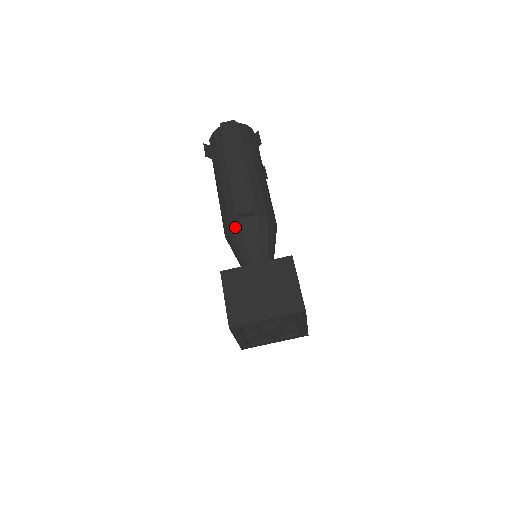
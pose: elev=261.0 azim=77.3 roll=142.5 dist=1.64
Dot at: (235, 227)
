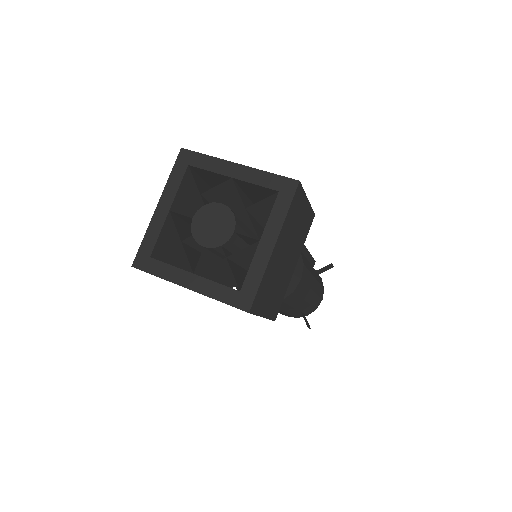
Dot at: occluded
